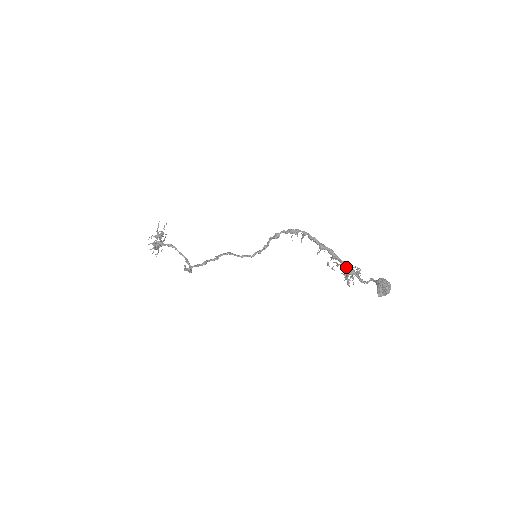
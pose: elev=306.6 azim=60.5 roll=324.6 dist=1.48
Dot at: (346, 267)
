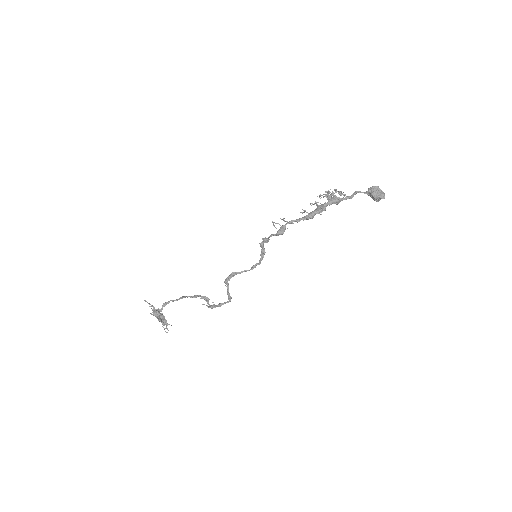
Dot at: occluded
